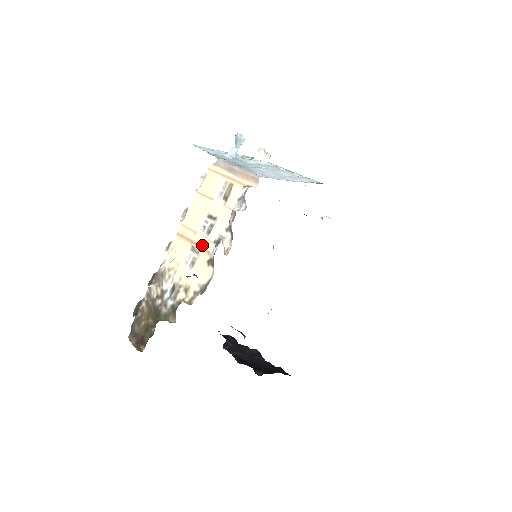
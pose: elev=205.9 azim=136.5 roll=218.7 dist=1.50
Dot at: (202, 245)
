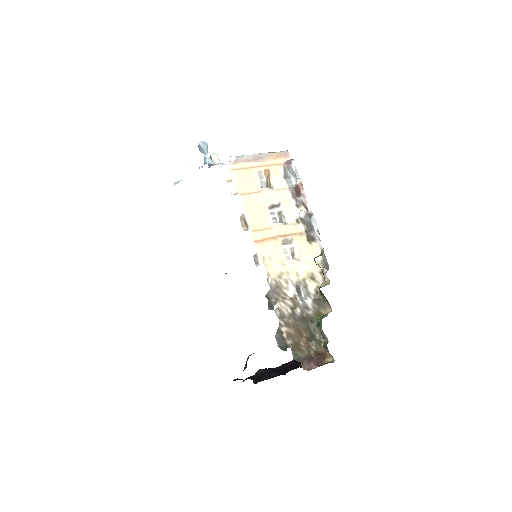
Dot at: (289, 233)
